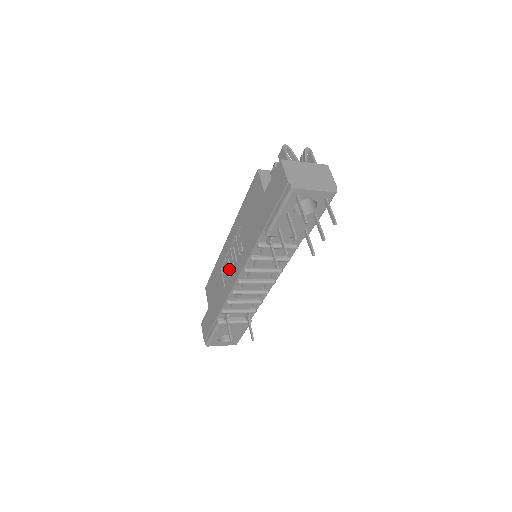
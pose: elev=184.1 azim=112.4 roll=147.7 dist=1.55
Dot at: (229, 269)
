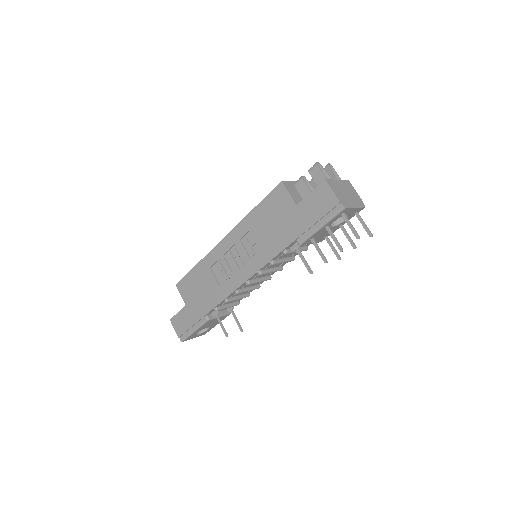
Dot at: (229, 270)
